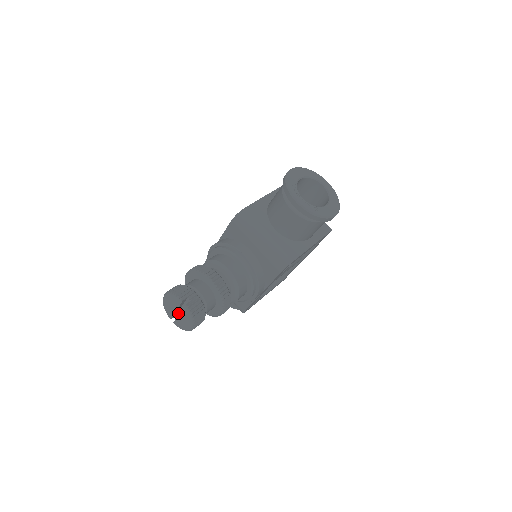
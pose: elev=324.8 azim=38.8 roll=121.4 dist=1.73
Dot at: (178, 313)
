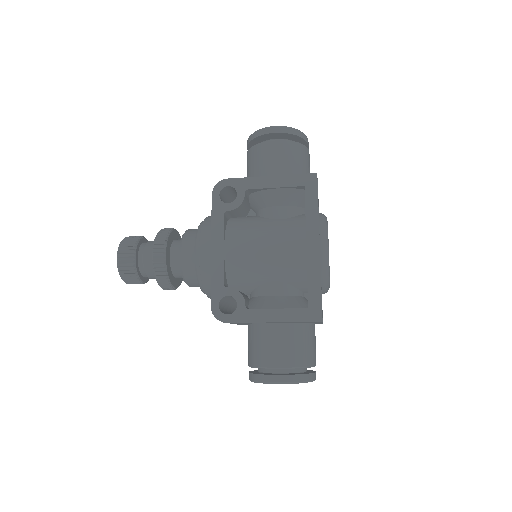
Dot at: occluded
